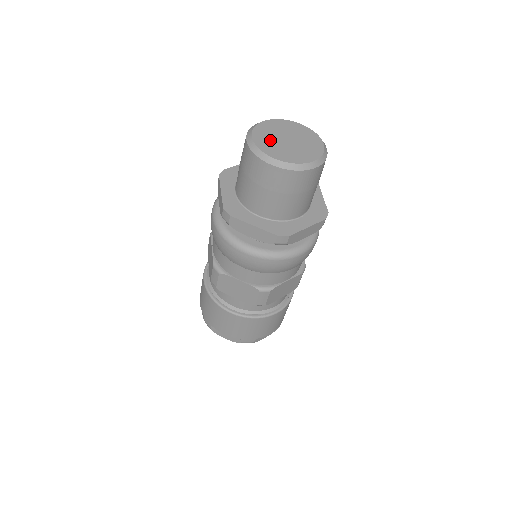
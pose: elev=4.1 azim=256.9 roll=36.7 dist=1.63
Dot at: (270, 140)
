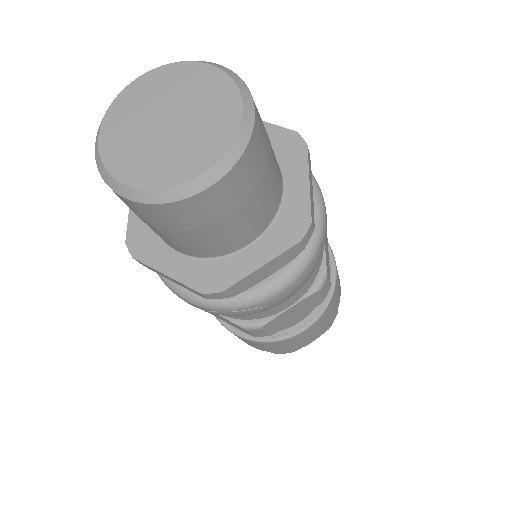
Dot at: (131, 132)
